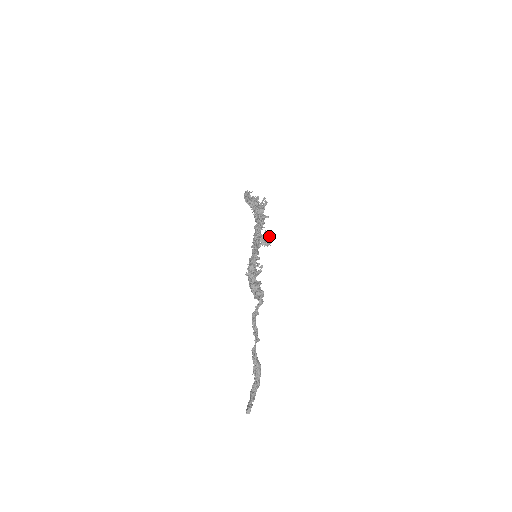
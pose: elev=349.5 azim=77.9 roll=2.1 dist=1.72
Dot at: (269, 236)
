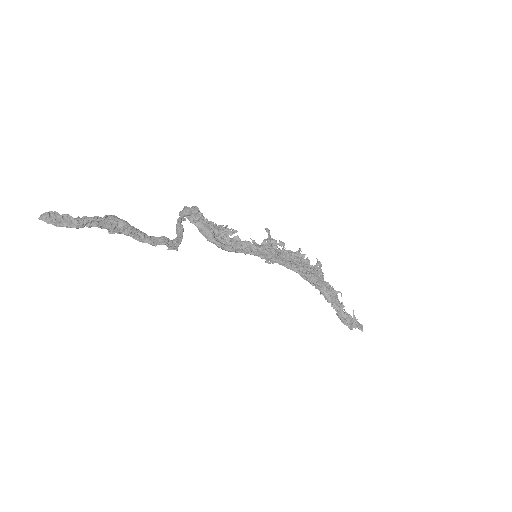
Dot at: (282, 244)
